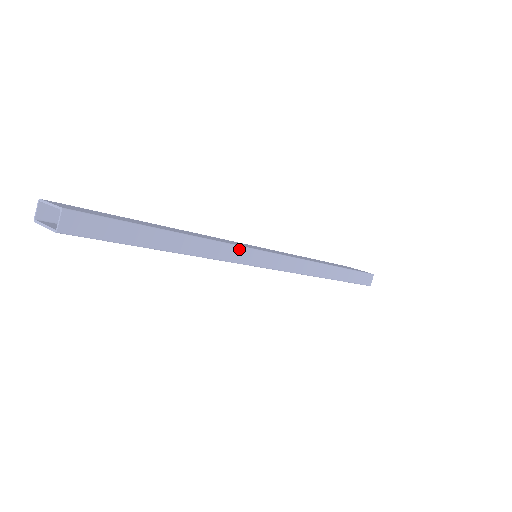
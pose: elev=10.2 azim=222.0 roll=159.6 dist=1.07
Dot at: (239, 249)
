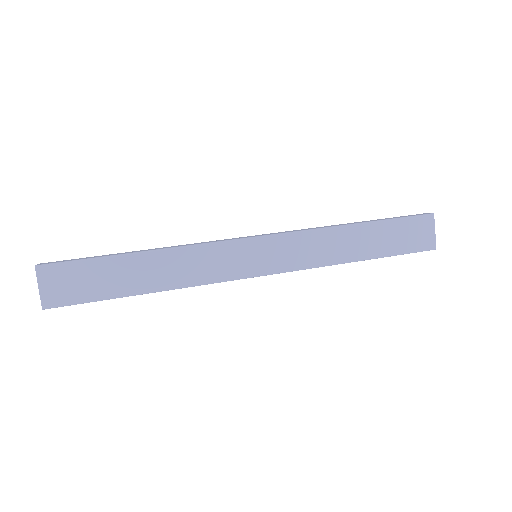
Dot at: occluded
